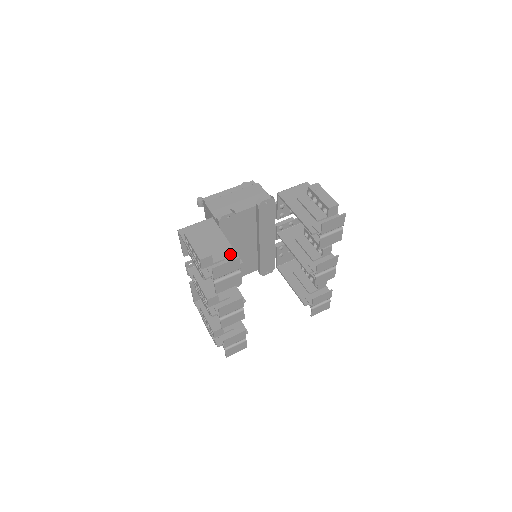
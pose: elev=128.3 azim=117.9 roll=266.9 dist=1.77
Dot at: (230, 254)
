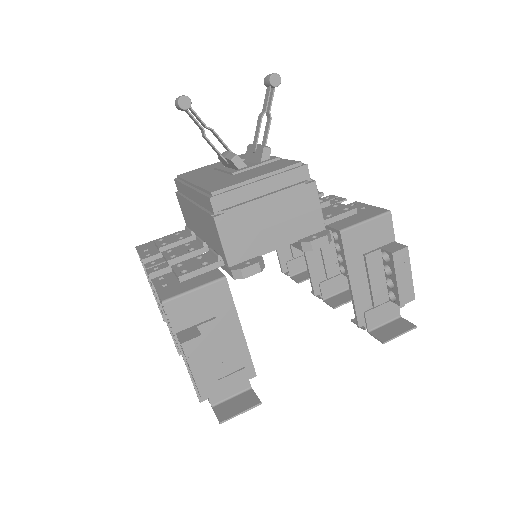
Dot at: (242, 360)
